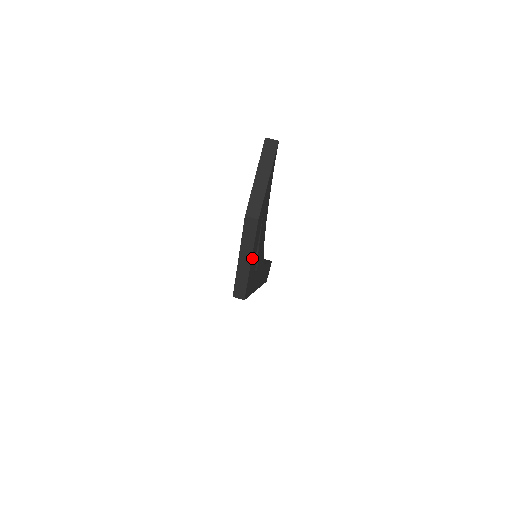
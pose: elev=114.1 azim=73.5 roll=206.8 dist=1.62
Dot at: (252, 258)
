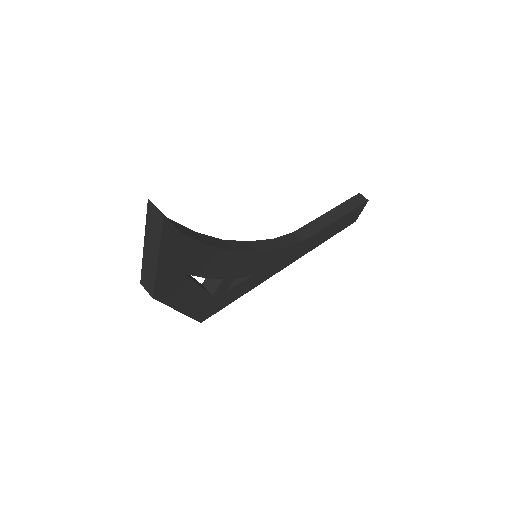
Dot at: (184, 306)
